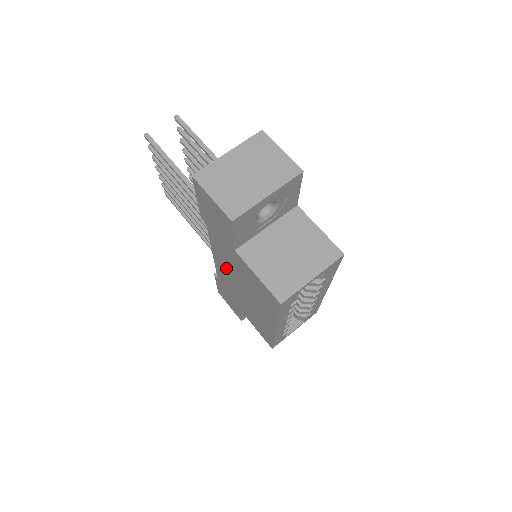
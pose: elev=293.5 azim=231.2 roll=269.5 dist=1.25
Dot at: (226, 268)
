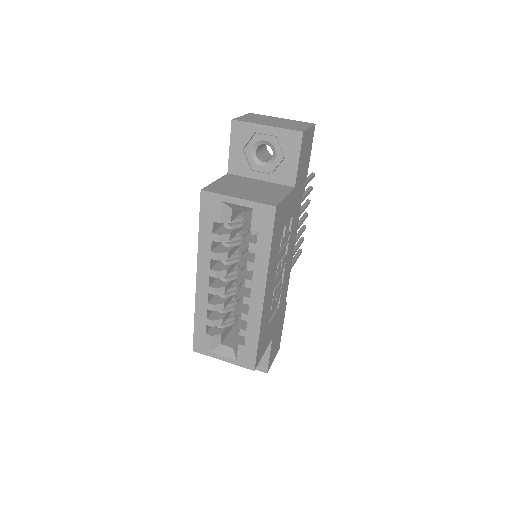
Dot at: occluded
